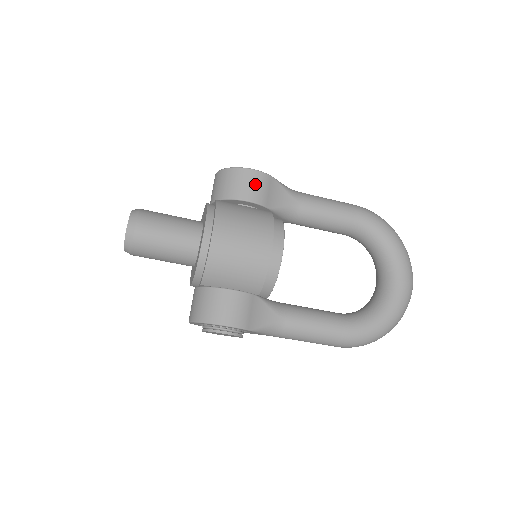
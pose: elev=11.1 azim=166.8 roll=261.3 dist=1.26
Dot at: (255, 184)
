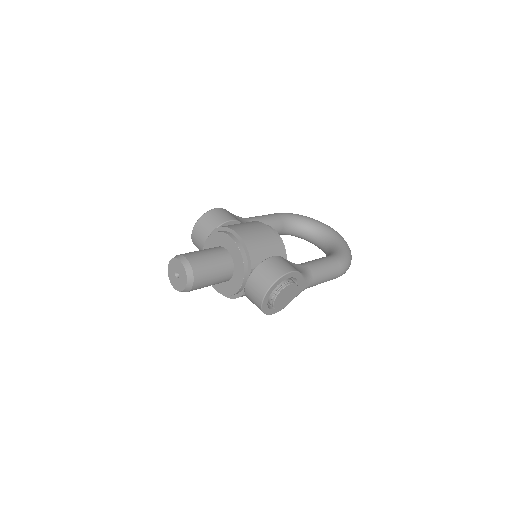
Dot at: (225, 213)
